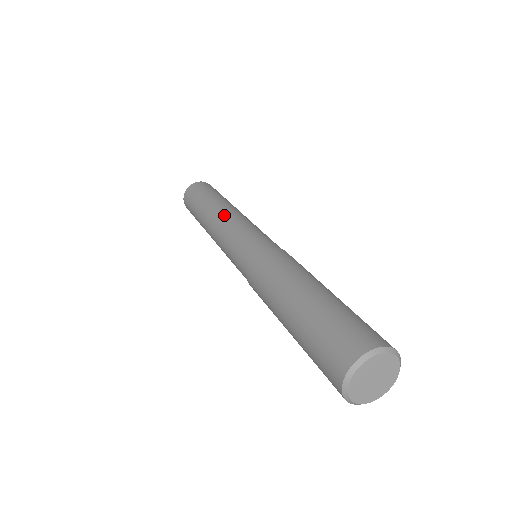
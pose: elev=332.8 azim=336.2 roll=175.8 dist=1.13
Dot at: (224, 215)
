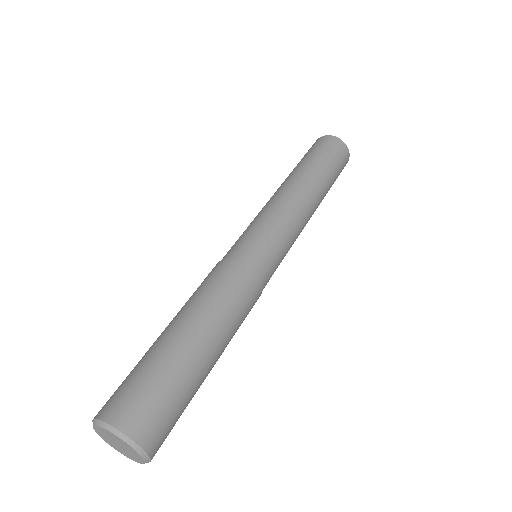
Dot at: occluded
